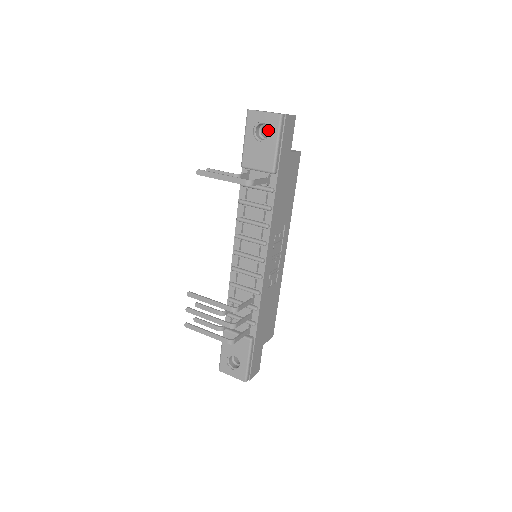
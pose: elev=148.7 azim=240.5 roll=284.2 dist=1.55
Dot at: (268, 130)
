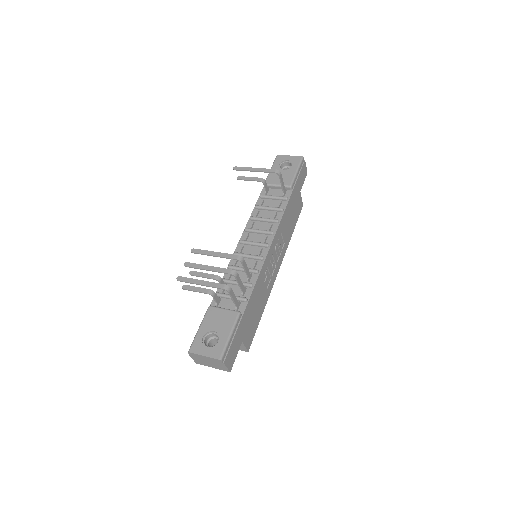
Dot at: occluded
